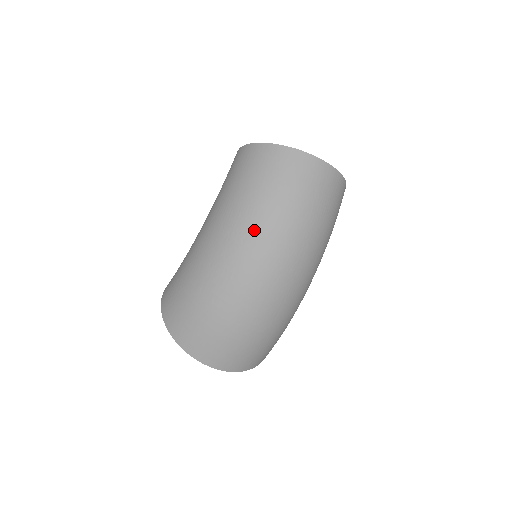
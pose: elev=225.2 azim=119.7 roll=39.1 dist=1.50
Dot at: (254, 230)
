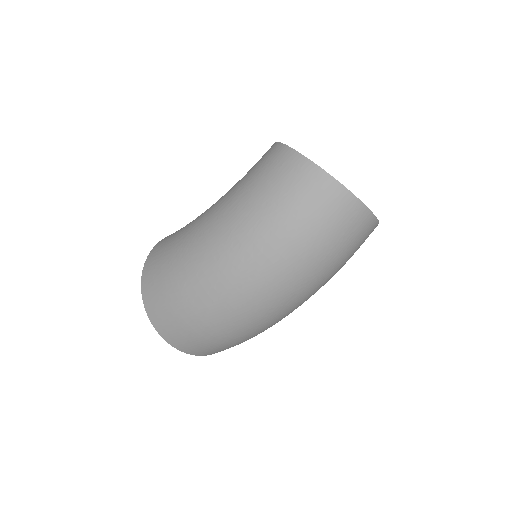
Dot at: (260, 253)
